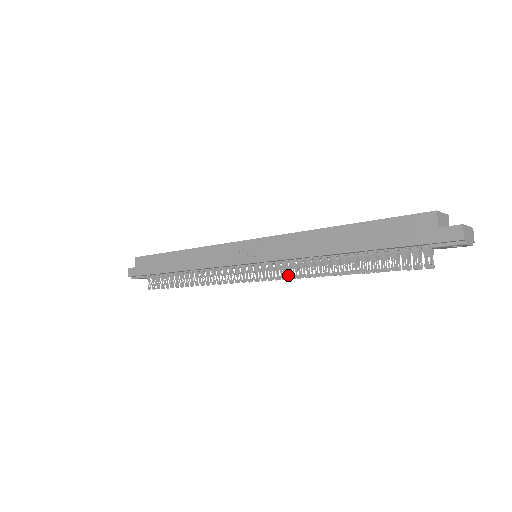
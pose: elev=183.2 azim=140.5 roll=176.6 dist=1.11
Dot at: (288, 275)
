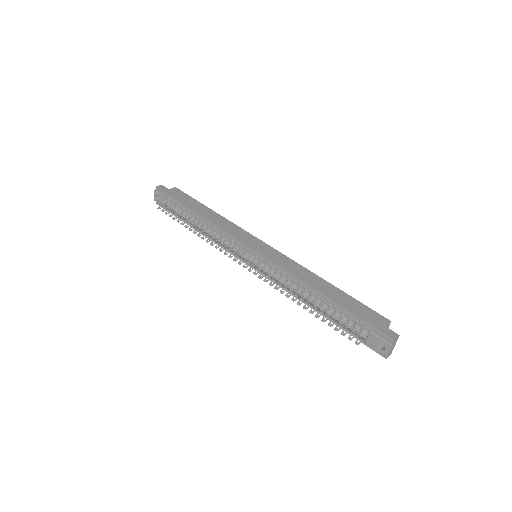
Dot at: (269, 276)
